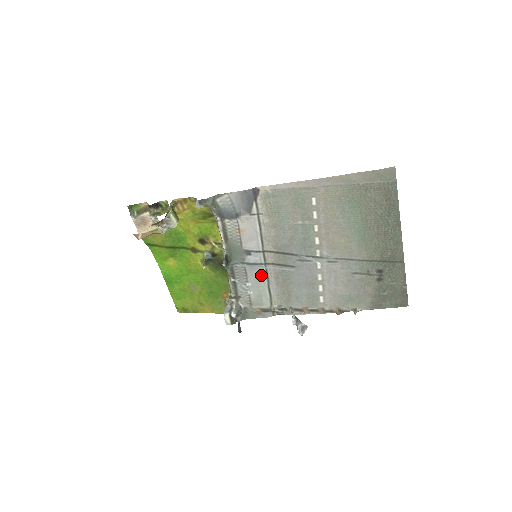
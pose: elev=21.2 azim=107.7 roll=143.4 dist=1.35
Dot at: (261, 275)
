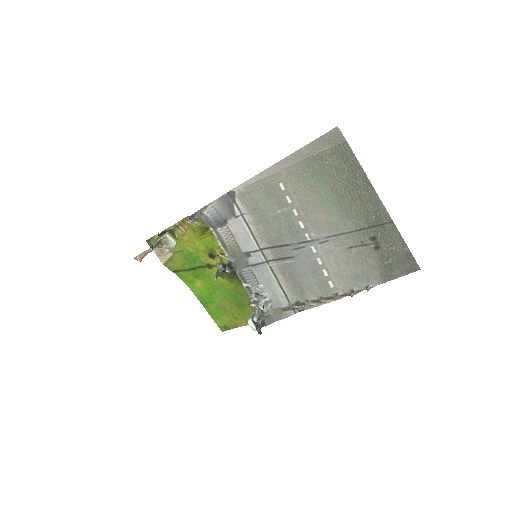
Dot at: (268, 274)
